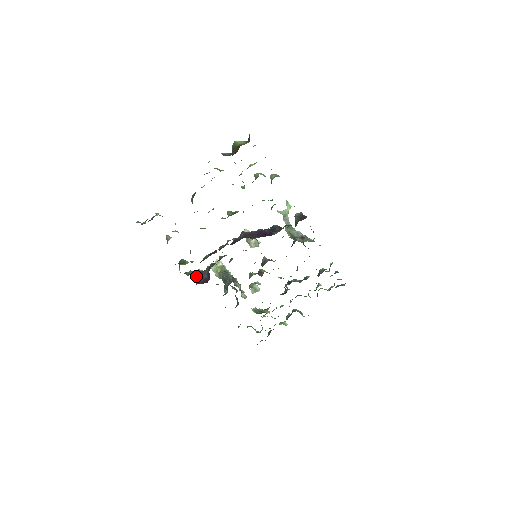
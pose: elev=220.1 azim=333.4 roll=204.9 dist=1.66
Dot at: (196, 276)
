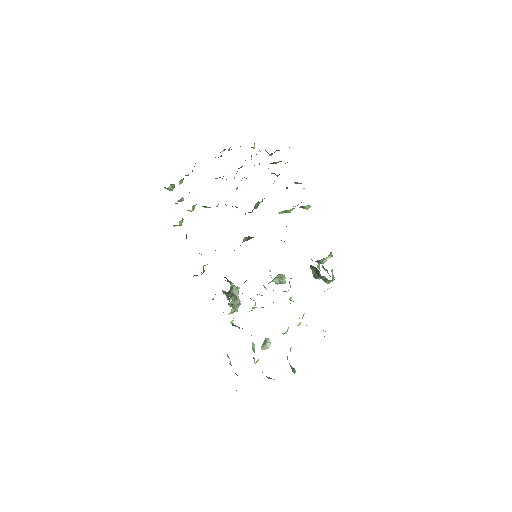
Dot at: occluded
